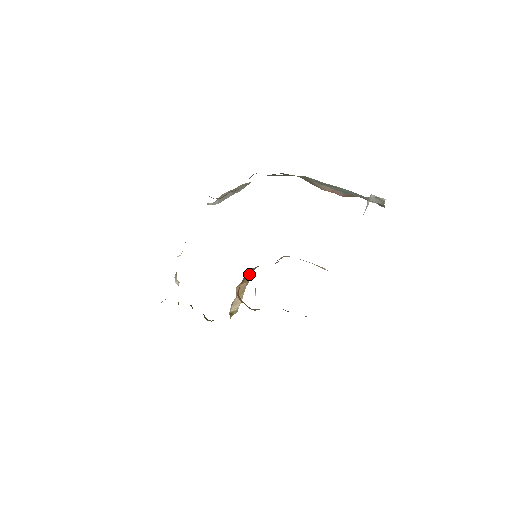
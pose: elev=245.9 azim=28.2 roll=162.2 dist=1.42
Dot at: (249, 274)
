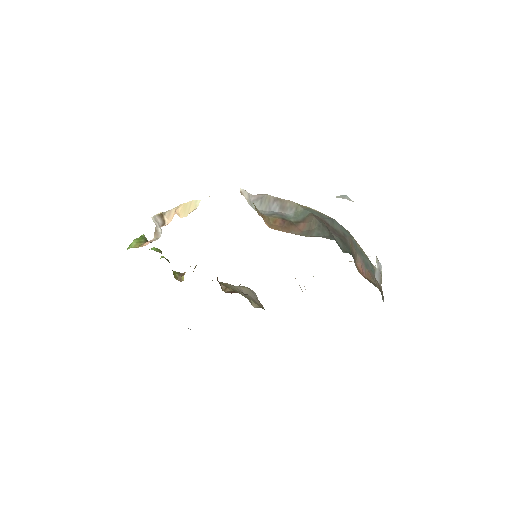
Dot at: occluded
